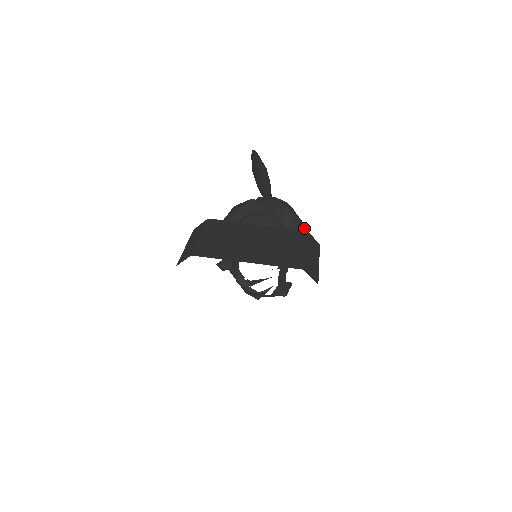
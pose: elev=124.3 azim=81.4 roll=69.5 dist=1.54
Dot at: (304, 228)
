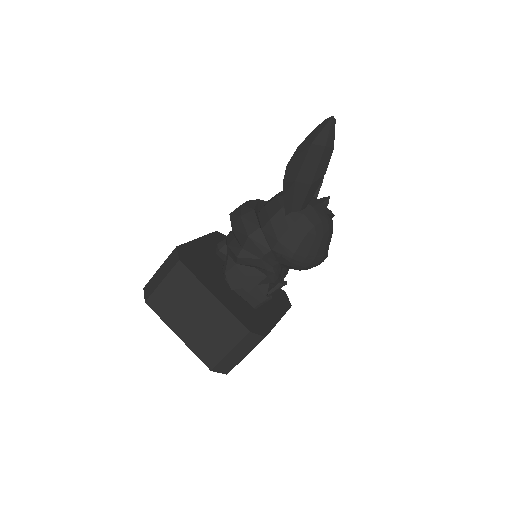
Dot at: (316, 262)
